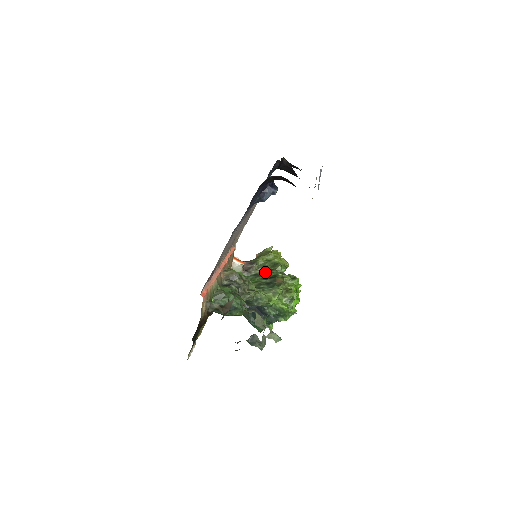
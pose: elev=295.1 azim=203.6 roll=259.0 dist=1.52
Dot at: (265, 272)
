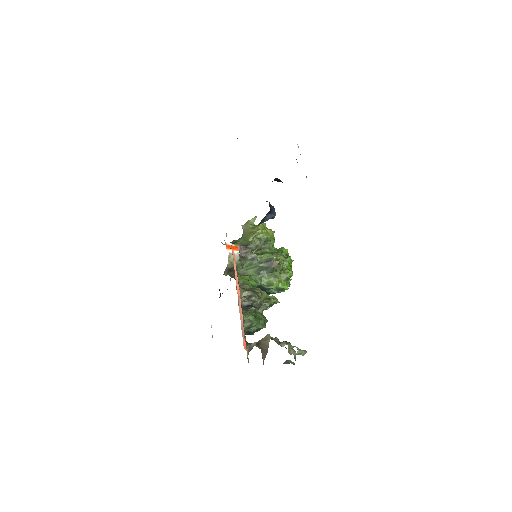
Dot at: (258, 252)
